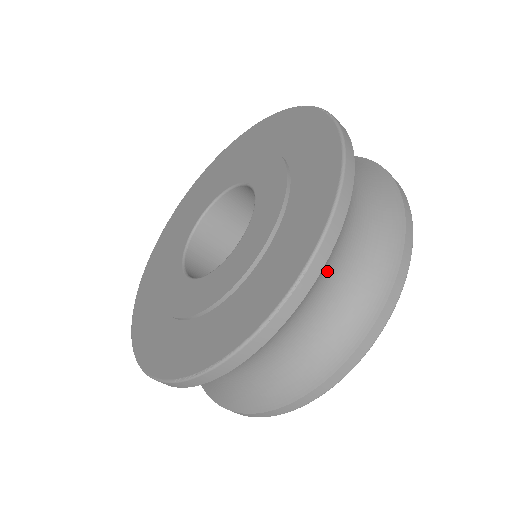
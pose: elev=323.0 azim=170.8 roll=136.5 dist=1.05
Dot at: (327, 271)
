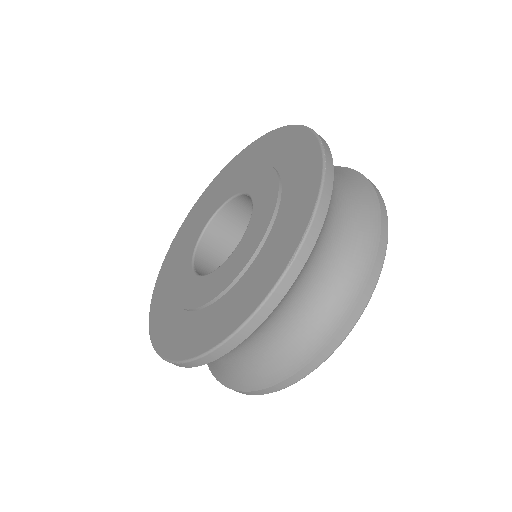
Dot at: occluded
